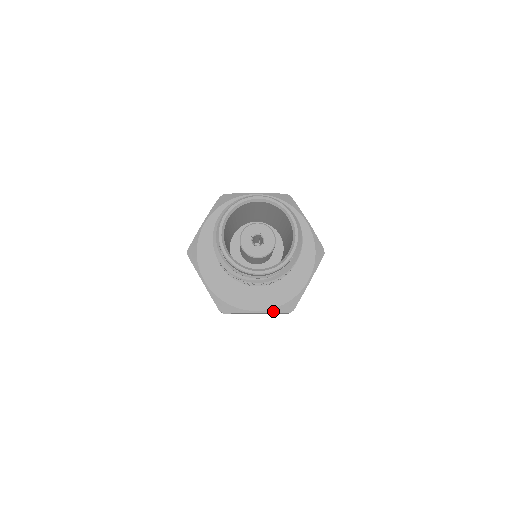
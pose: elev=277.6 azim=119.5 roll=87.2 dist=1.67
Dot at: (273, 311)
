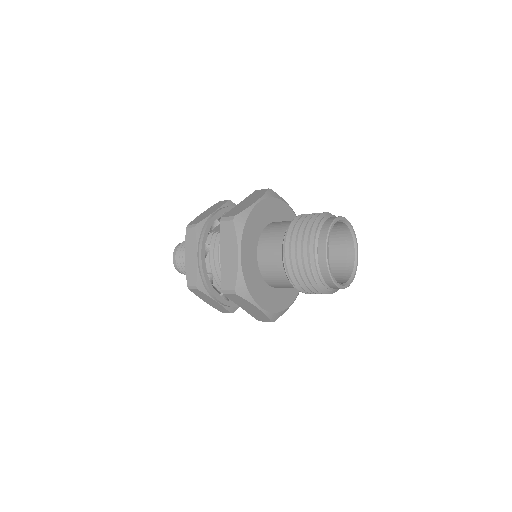
Dot at: (268, 314)
